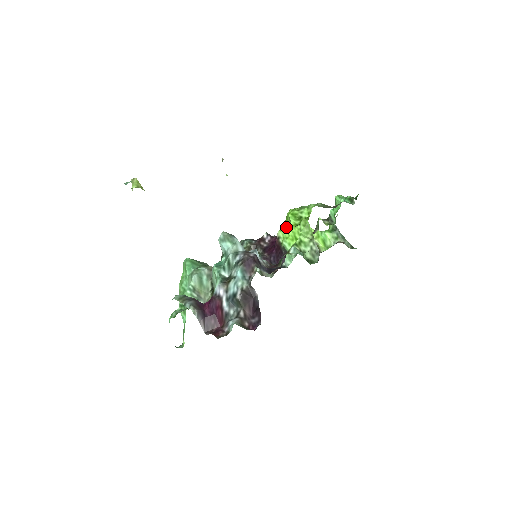
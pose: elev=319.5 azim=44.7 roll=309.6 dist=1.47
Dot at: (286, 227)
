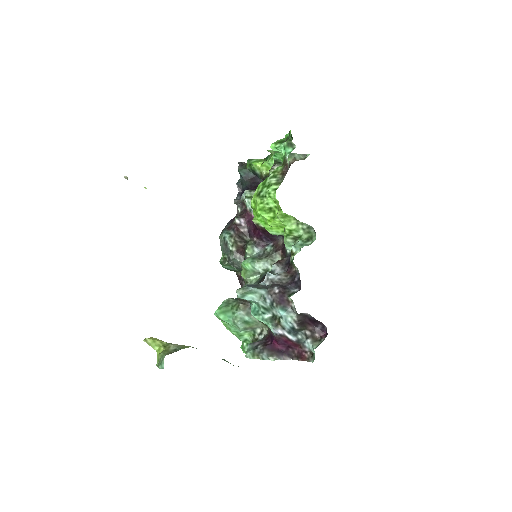
Dot at: (262, 220)
